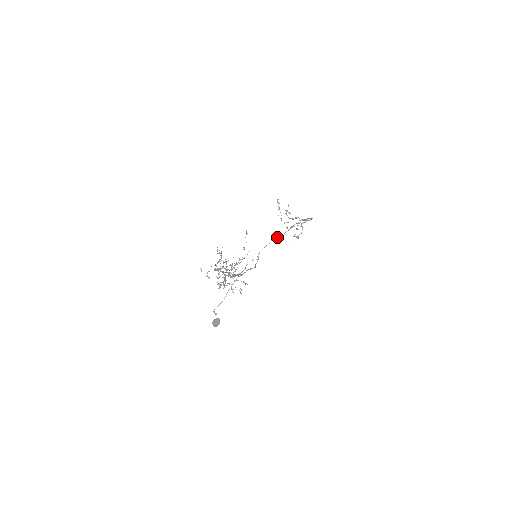
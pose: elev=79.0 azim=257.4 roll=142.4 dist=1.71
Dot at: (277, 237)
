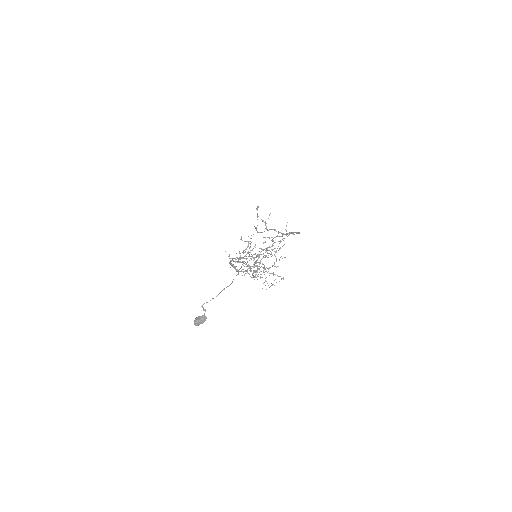
Dot at: occluded
